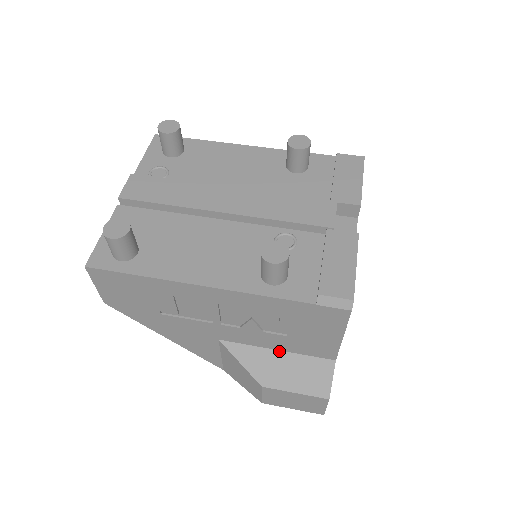
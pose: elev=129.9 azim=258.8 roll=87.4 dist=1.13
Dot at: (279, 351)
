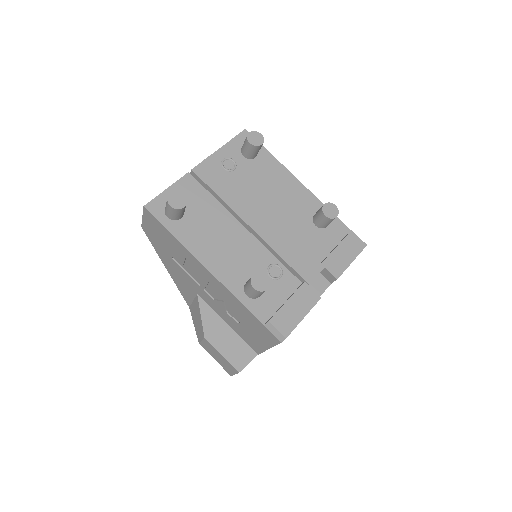
Dot at: (229, 326)
